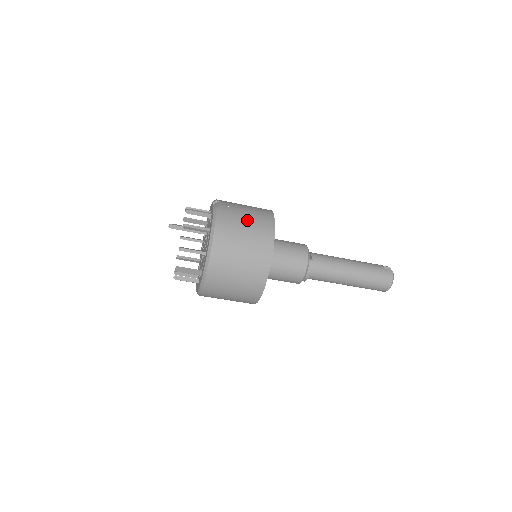
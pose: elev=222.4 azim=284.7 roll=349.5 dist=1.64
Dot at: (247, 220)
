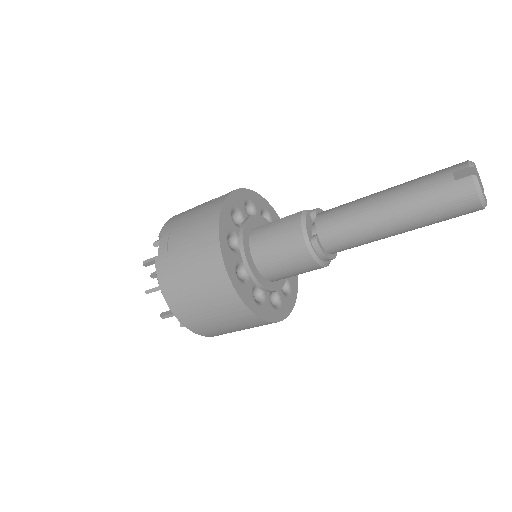
Dot at: (188, 261)
